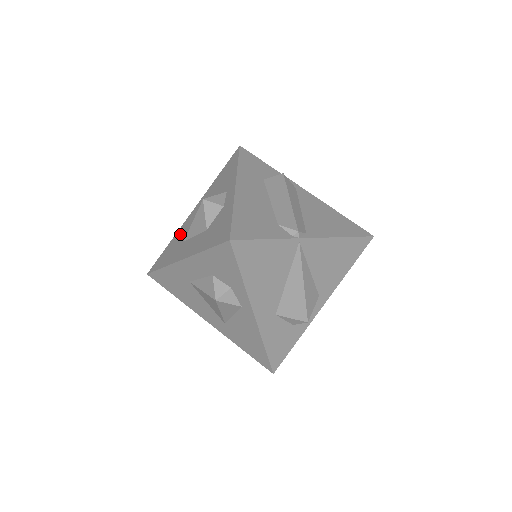
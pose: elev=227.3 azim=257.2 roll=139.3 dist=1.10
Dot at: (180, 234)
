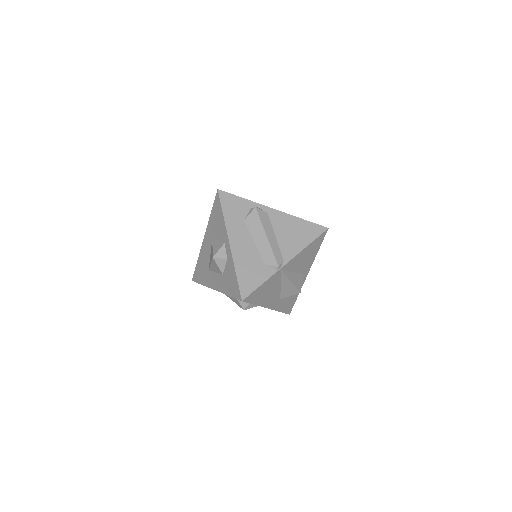
Dot at: (203, 259)
